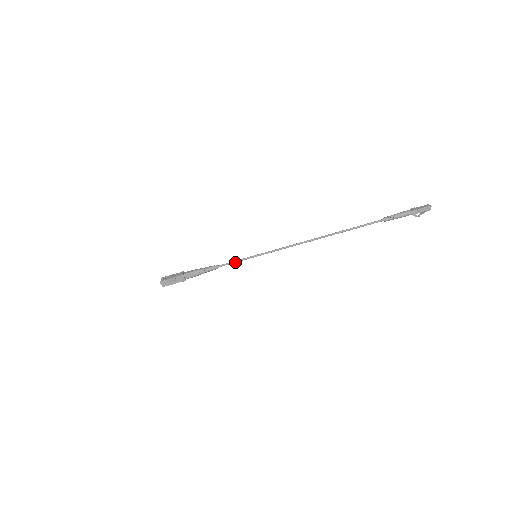
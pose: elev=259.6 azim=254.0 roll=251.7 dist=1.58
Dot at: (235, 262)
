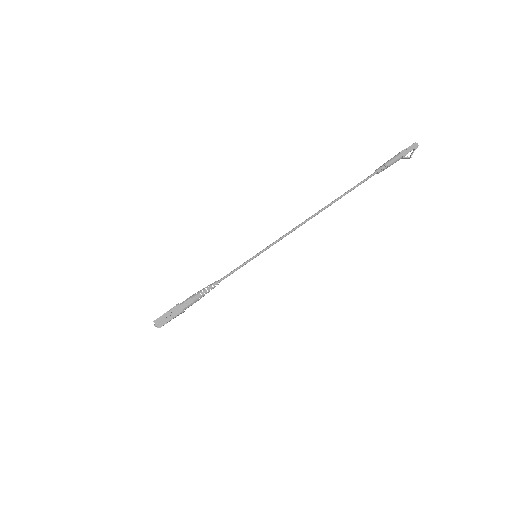
Dot at: occluded
